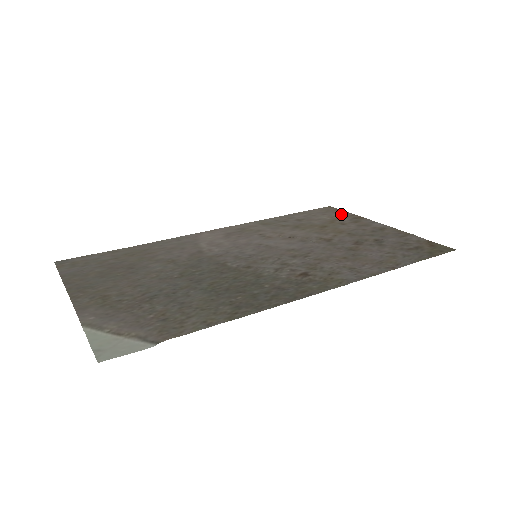
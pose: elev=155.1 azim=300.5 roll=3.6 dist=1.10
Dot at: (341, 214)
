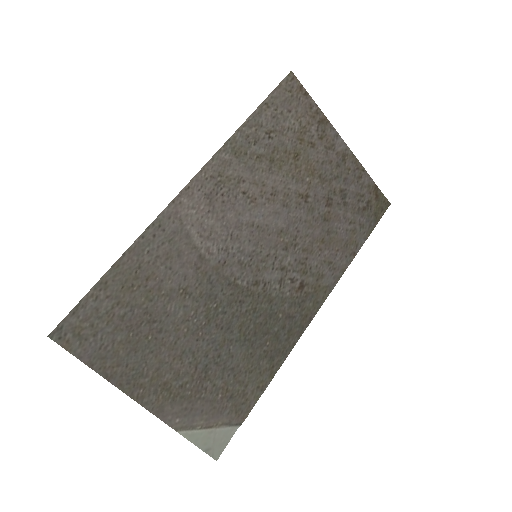
Dot at: (307, 108)
